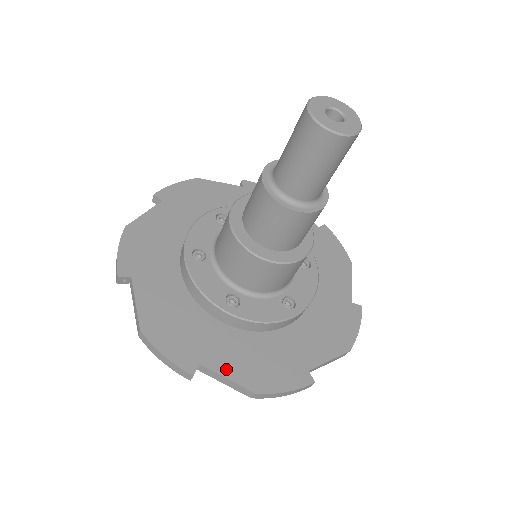
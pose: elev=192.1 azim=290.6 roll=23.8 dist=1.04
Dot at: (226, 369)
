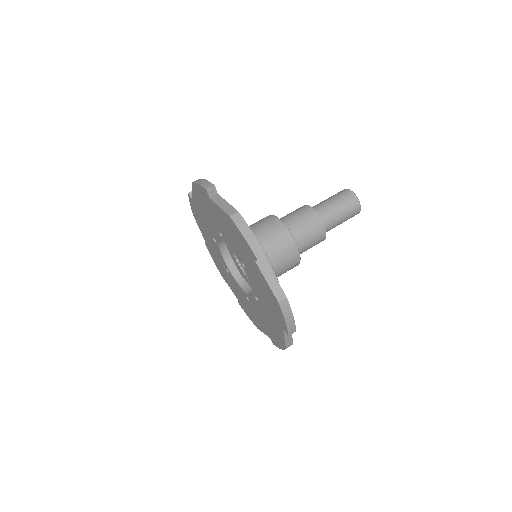
Dot at: (272, 273)
